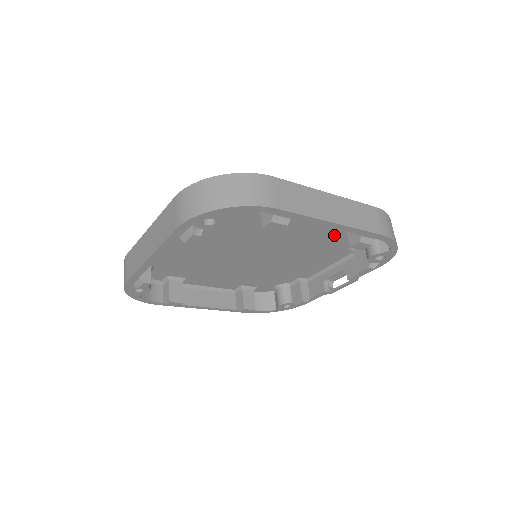
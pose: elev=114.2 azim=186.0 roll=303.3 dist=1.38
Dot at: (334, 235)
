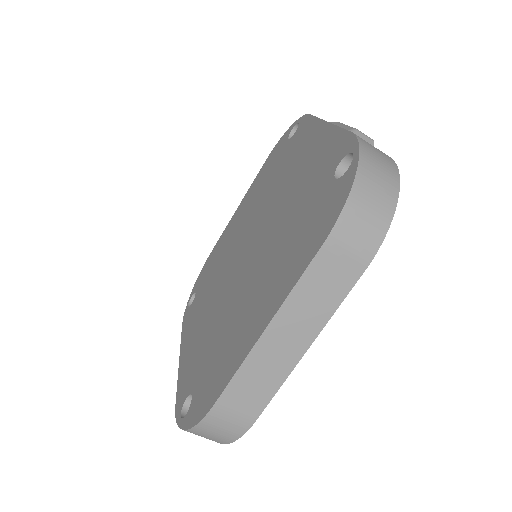
Dot at: occluded
